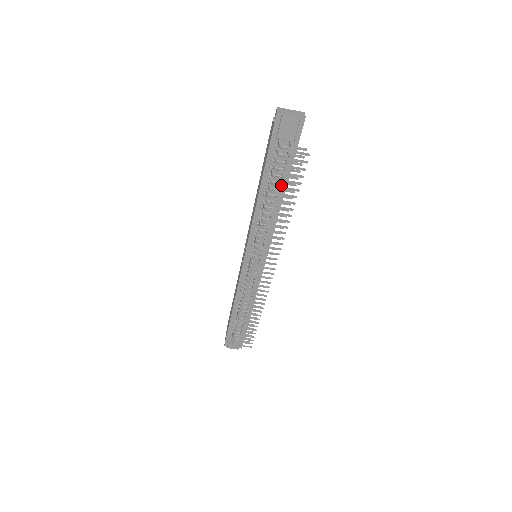
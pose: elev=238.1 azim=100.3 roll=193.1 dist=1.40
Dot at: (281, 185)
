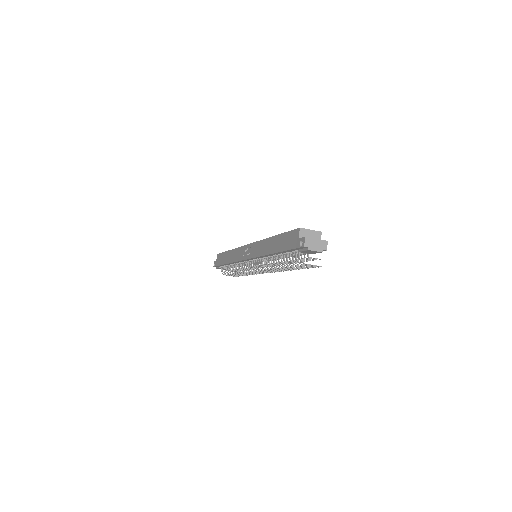
Dot at: occluded
